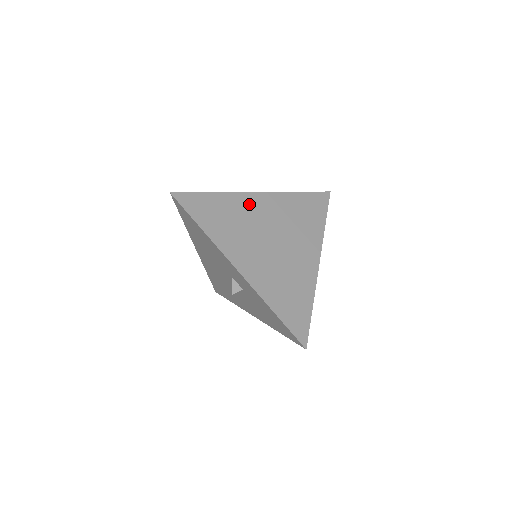
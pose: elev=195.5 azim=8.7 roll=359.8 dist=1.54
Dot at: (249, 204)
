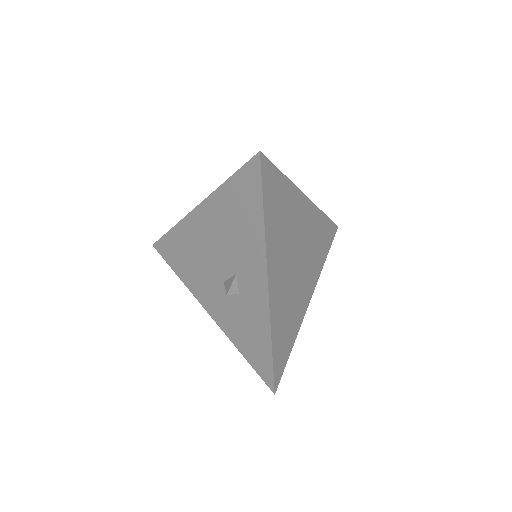
Dot at: (299, 207)
